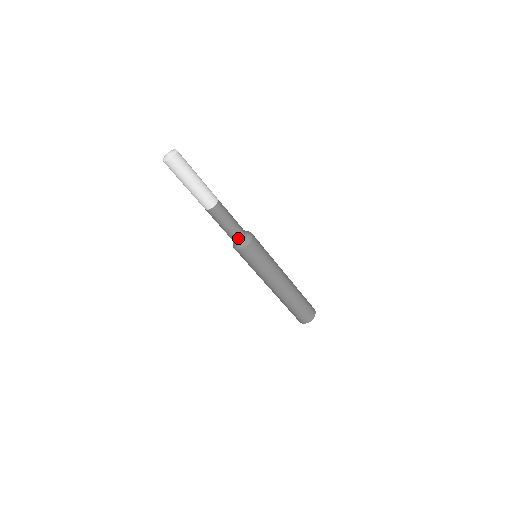
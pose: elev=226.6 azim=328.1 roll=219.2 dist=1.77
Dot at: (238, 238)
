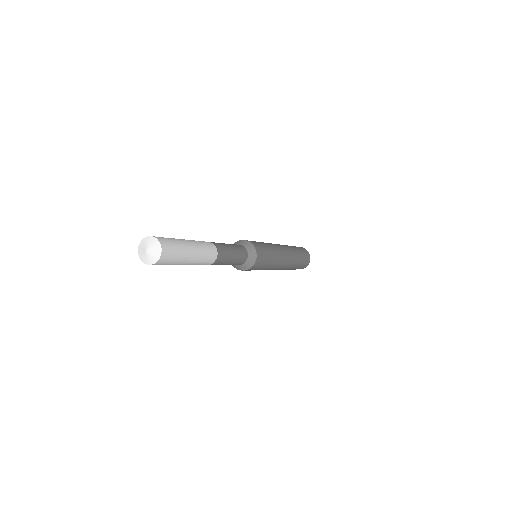
Dot at: (237, 265)
